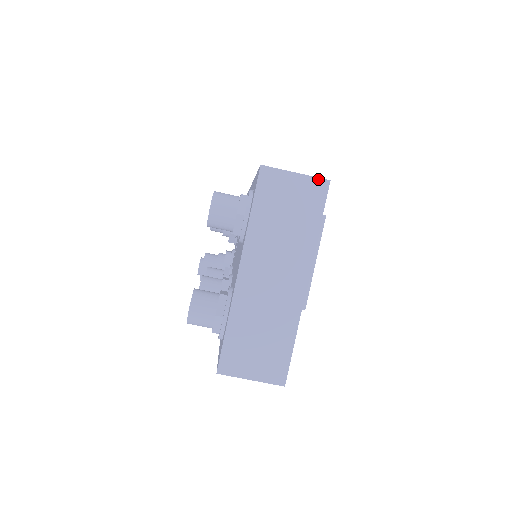
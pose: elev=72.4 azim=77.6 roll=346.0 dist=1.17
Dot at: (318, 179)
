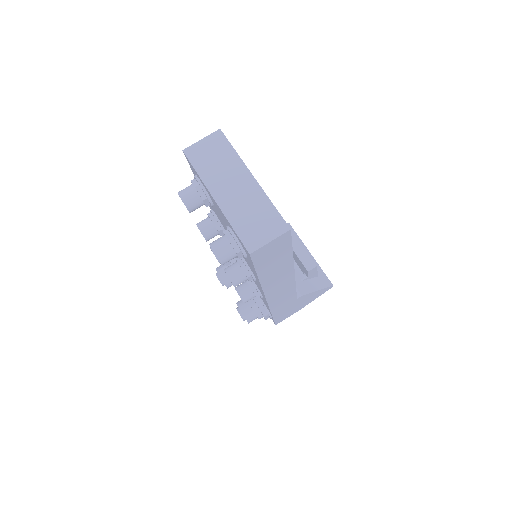
Dot at: (214, 133)
